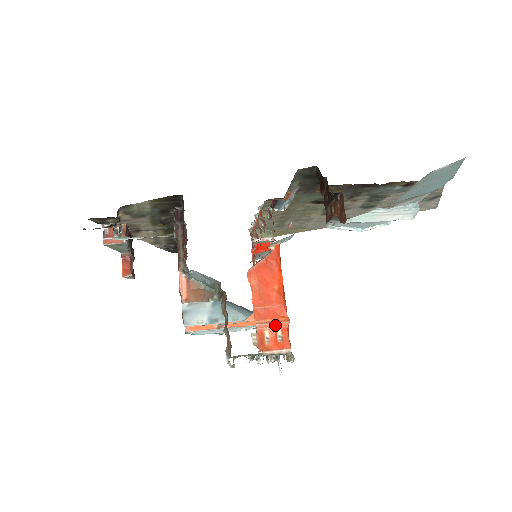
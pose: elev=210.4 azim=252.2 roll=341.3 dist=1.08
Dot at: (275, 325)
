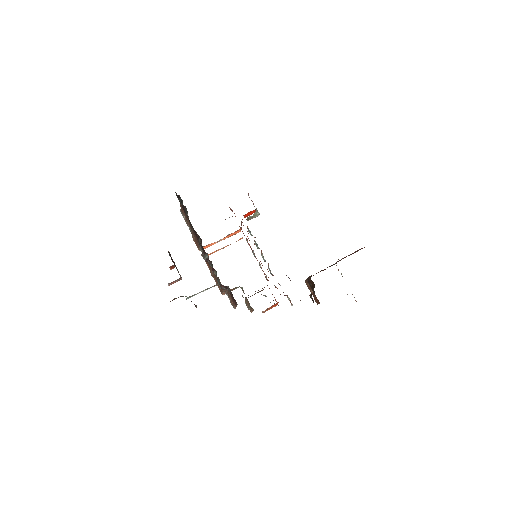
Dot at: occluded
